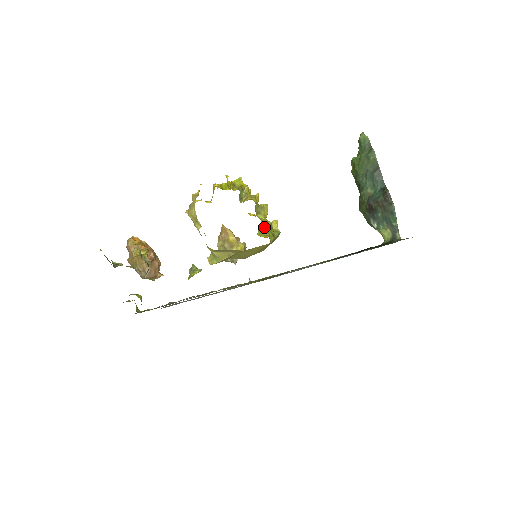
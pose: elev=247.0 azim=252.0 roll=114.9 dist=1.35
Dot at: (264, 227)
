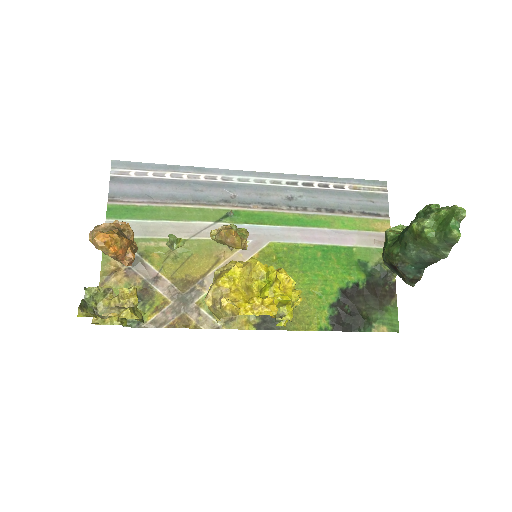
Dot at: occluded
